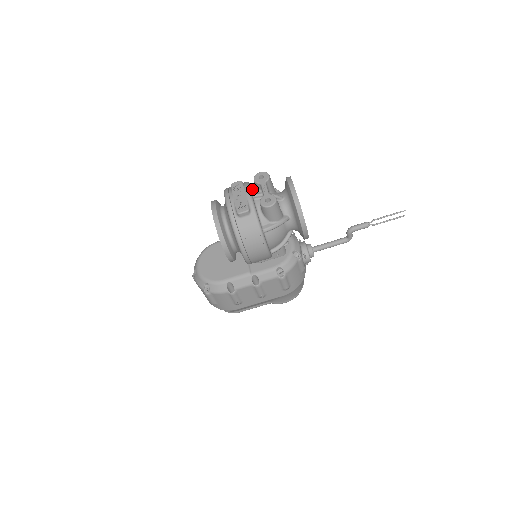
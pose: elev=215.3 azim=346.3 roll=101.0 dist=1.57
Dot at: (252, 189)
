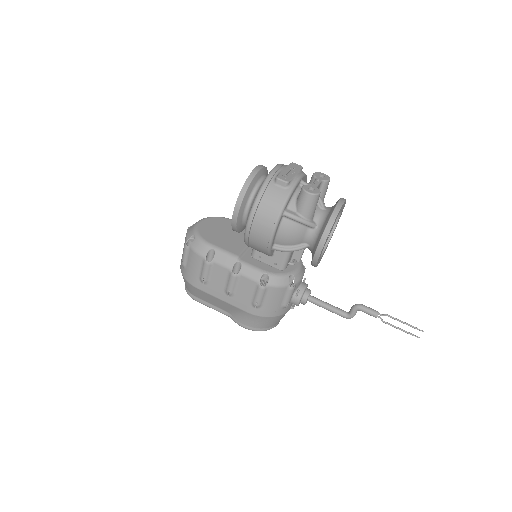
Dot at: occluded
